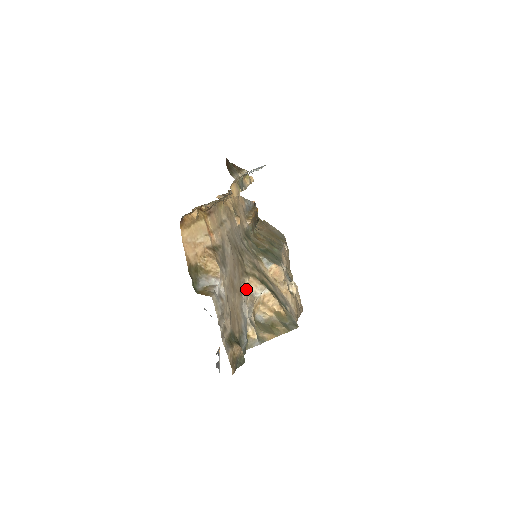
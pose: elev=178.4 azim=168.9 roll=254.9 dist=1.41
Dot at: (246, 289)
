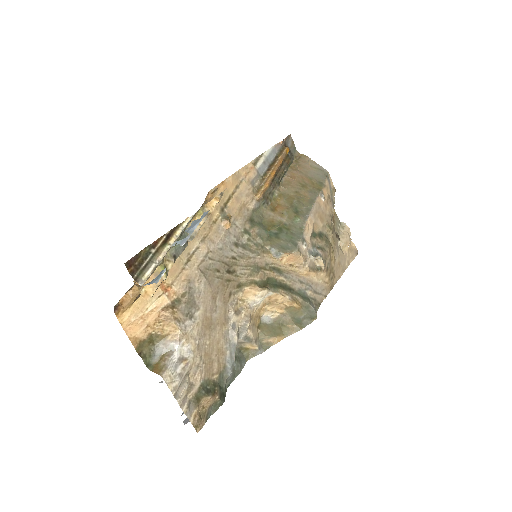
Dot at: (240, 304)
